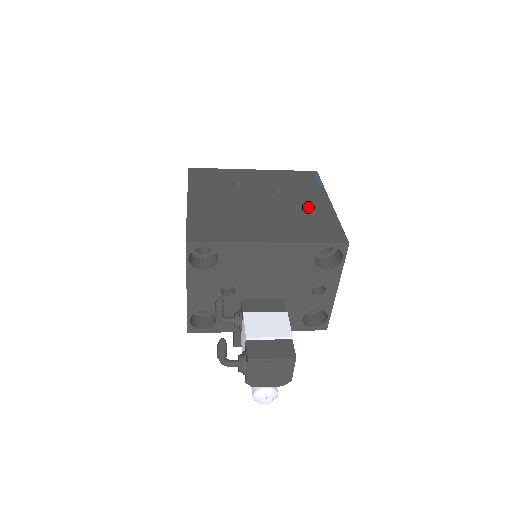
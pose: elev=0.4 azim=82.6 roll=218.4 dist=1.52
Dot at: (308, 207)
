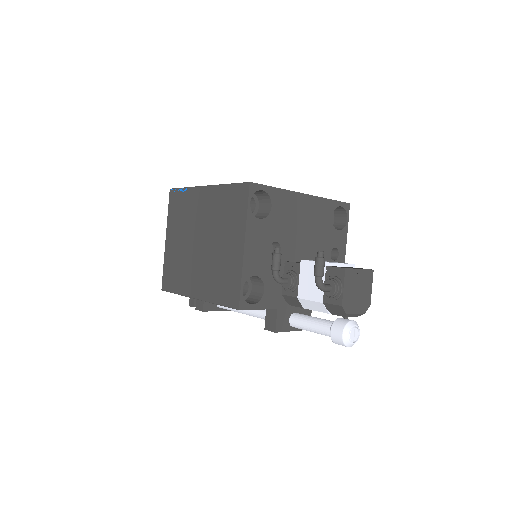
Dot at: occluded
